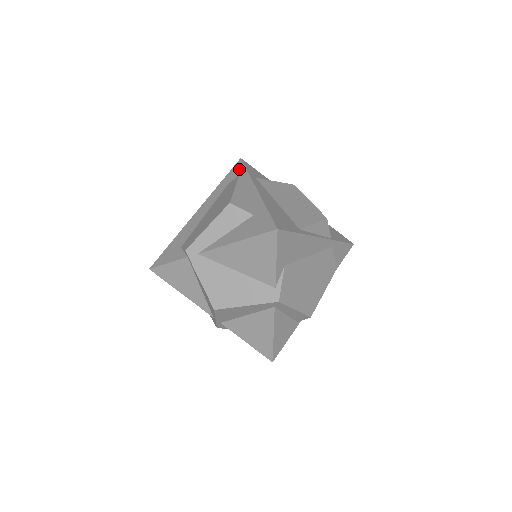
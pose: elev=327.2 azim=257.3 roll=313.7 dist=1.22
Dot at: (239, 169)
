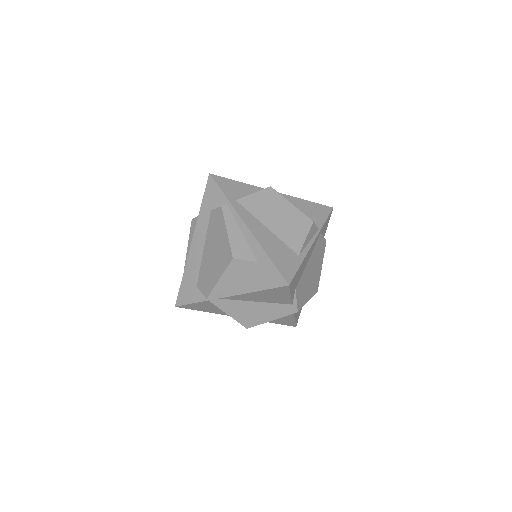
Dot at: (215, 191)
